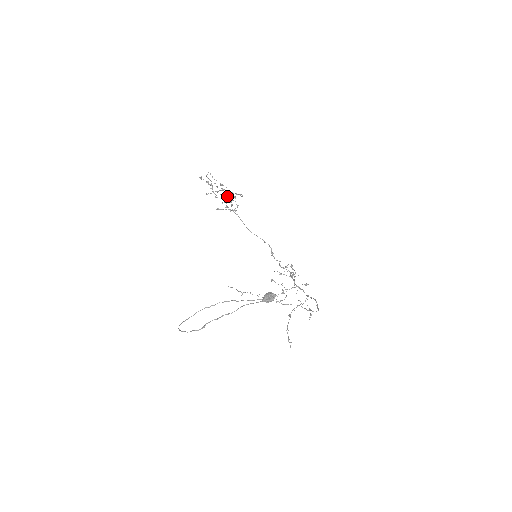
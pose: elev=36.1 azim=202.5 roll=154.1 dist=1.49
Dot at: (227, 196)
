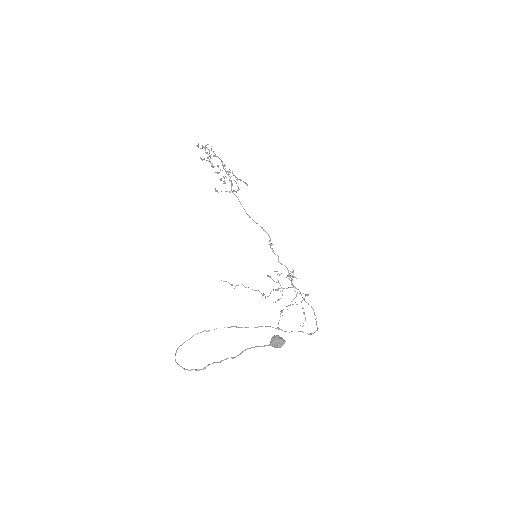
Dot at: occluded
